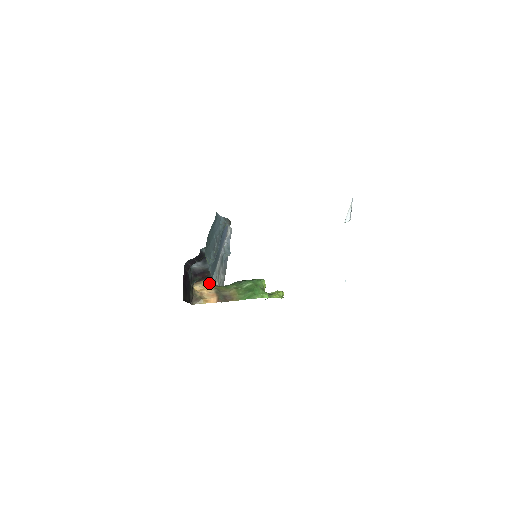
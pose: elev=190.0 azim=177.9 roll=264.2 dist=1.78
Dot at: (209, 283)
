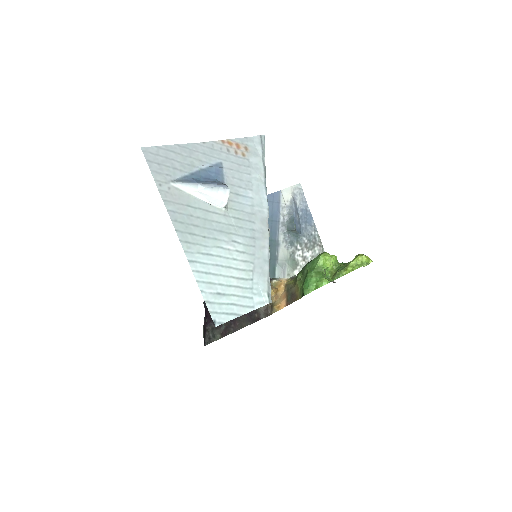
Dot at: (279, 281)
